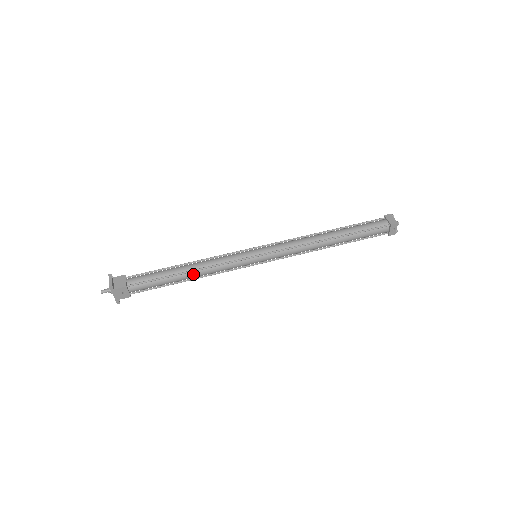
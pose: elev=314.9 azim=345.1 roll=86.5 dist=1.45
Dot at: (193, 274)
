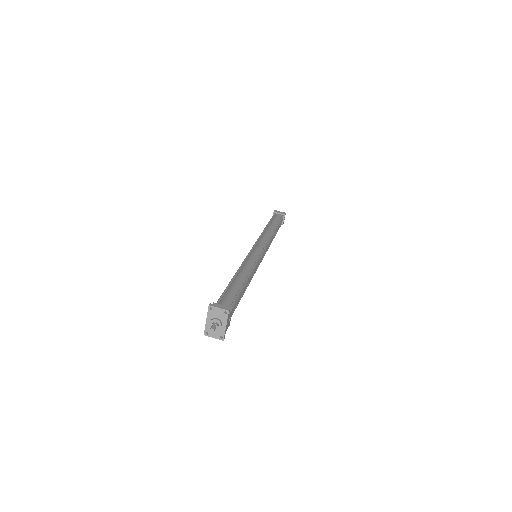
Dot at: (248, 281)
